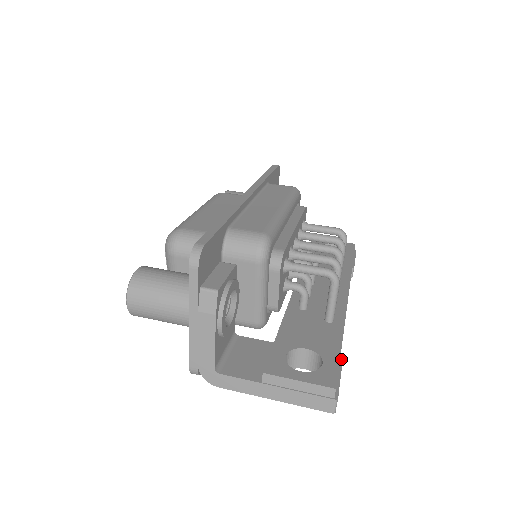
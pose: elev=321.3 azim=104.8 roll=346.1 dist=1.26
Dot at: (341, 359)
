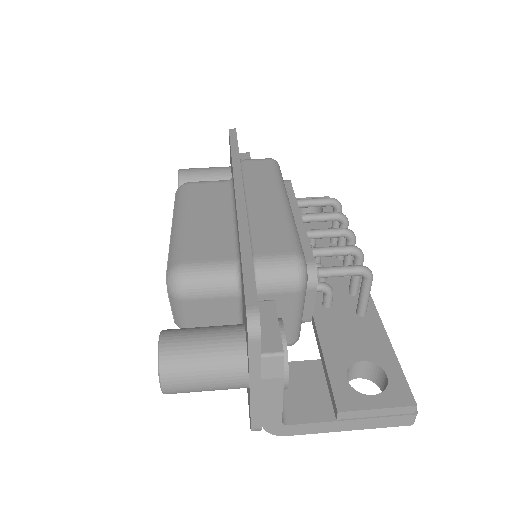
Dot at: occluded
